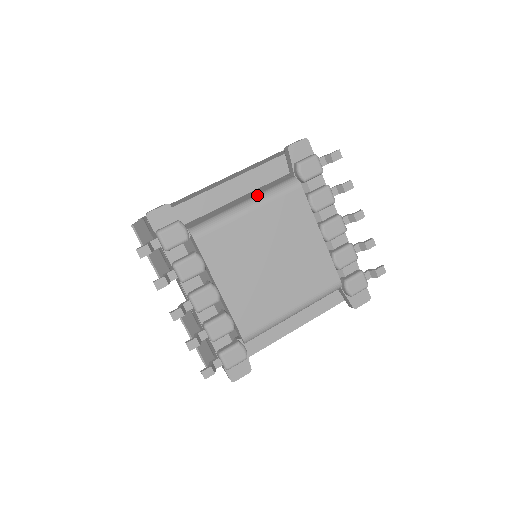
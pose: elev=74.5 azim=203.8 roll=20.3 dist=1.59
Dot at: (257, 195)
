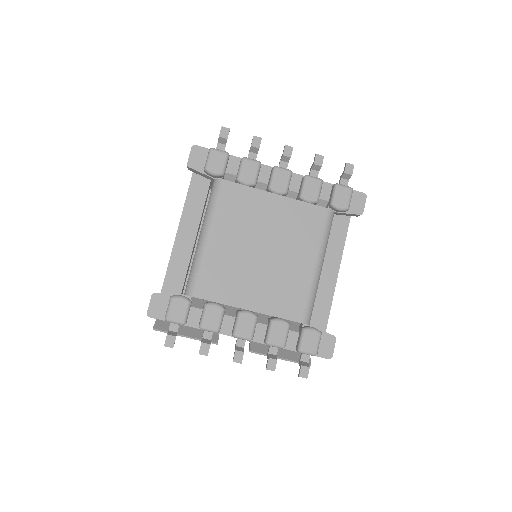
Dot at: (203, 220)
